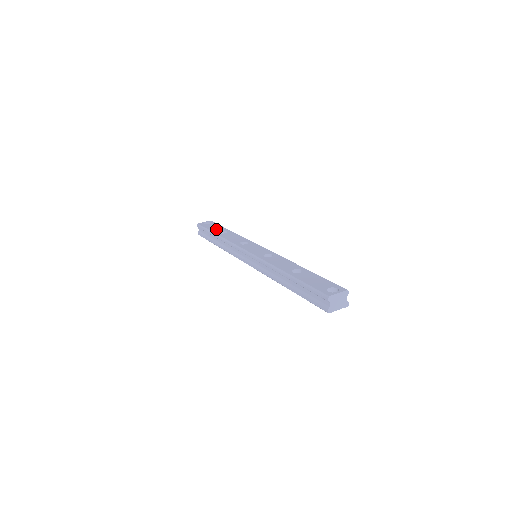
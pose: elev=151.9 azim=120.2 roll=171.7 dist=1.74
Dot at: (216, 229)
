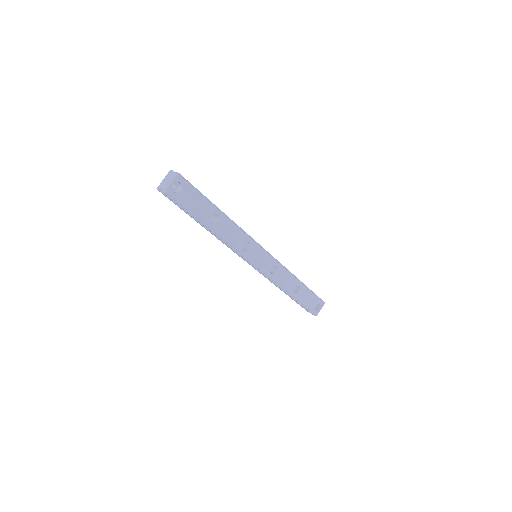
Dot at: (202, 211)
